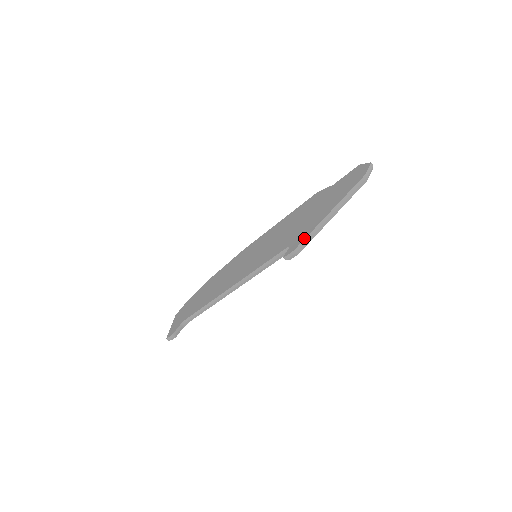
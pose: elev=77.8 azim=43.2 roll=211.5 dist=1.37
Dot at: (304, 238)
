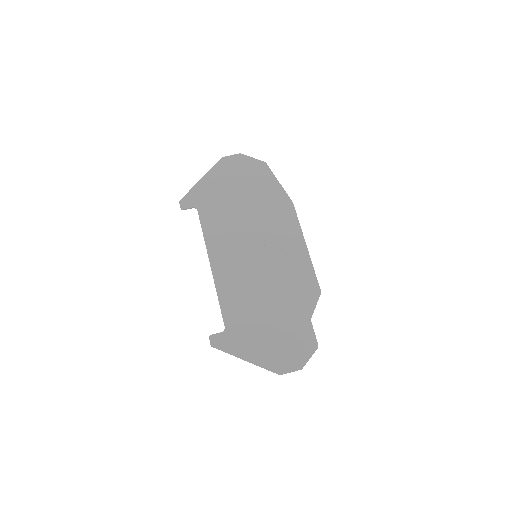
Dot at: (222, 349)
